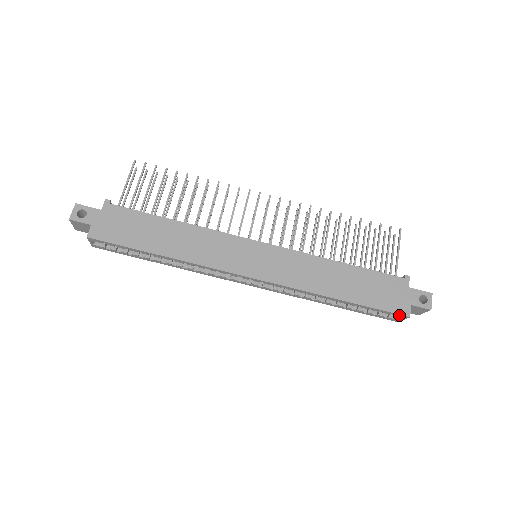
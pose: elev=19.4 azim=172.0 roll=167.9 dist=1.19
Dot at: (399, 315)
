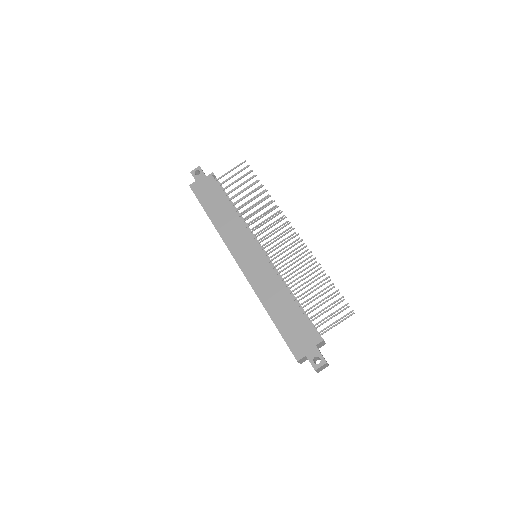
Dot at: (293, 354)
